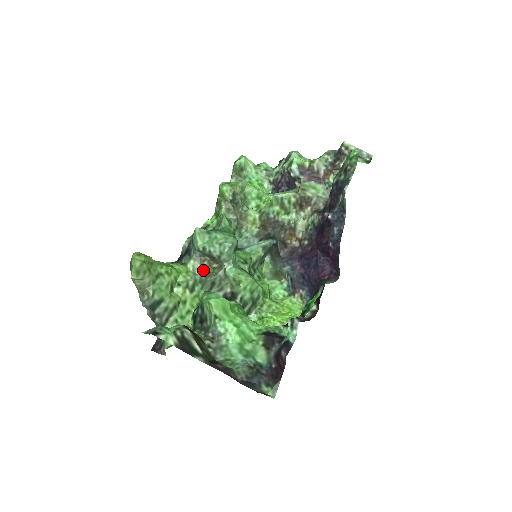
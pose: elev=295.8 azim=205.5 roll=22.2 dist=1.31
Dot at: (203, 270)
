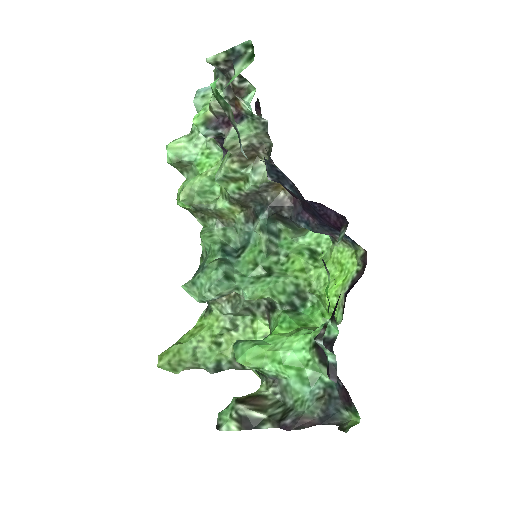
Dot at: (227, 307)
